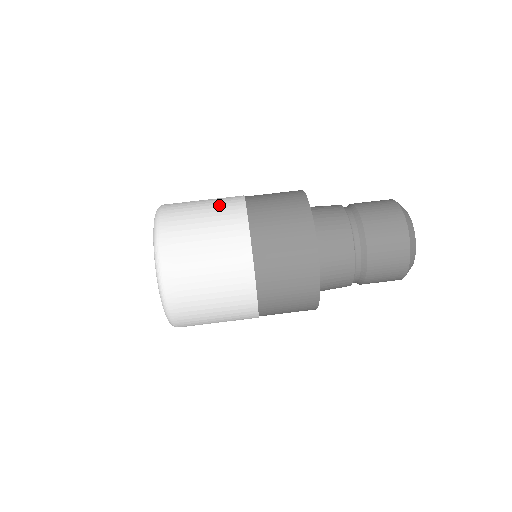
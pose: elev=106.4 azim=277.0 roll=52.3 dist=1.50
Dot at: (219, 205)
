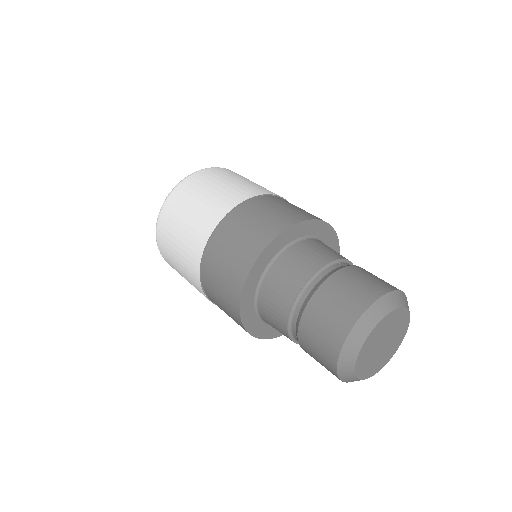
Dot at: (221, 195)
